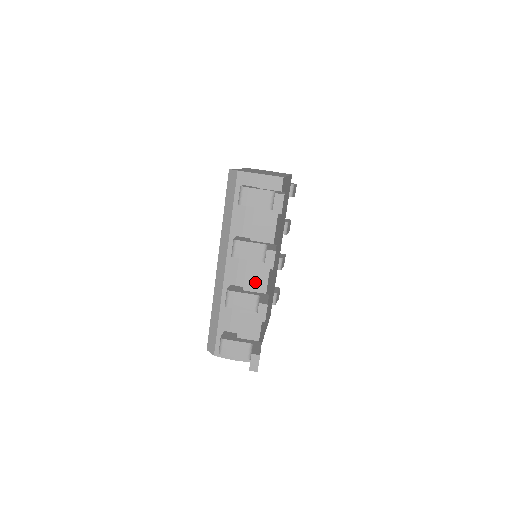
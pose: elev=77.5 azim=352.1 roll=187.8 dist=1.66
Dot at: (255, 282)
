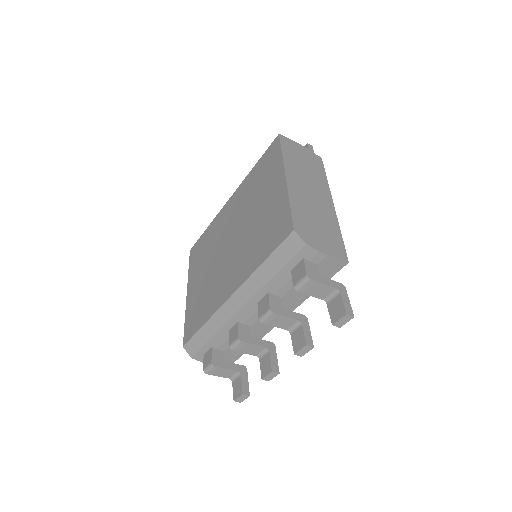
Dot at: (264, 325)
